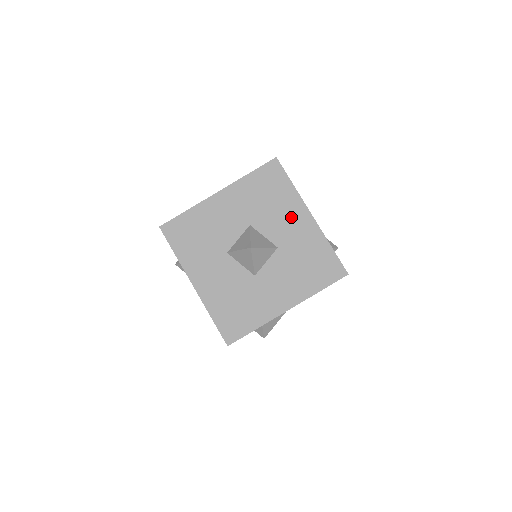
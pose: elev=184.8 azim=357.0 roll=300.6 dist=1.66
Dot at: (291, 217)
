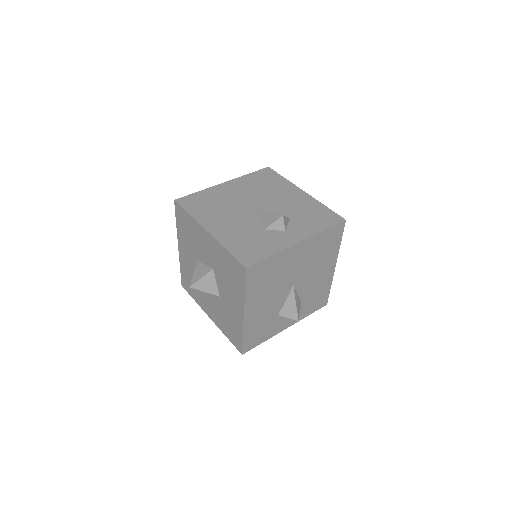
Dot at: (203, 241)
